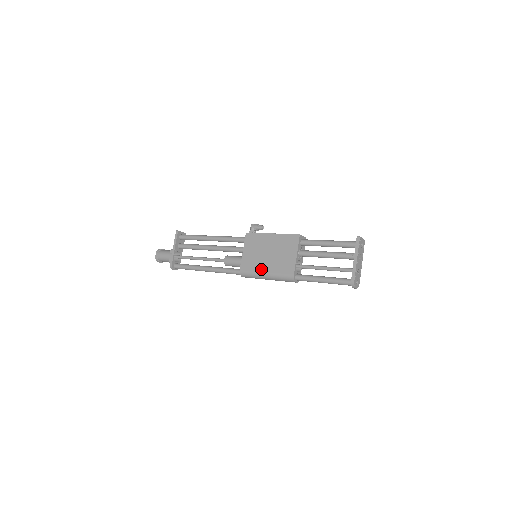
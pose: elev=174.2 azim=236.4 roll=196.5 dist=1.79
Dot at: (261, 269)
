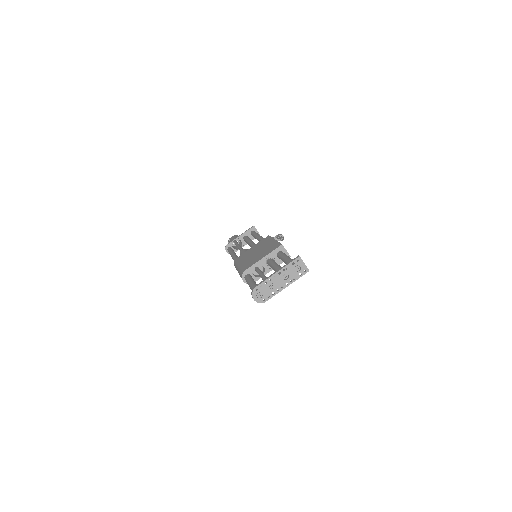
Dot at: (242, 261)
